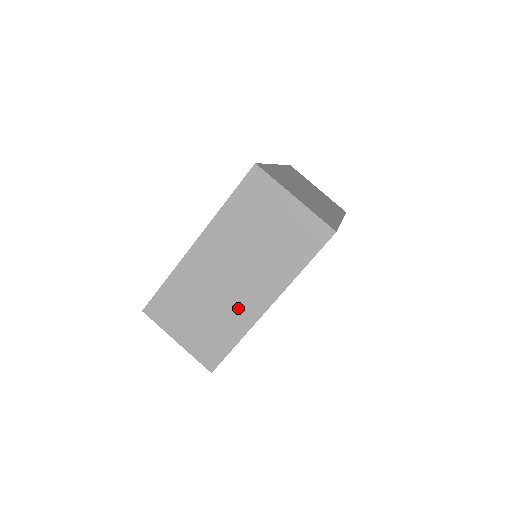
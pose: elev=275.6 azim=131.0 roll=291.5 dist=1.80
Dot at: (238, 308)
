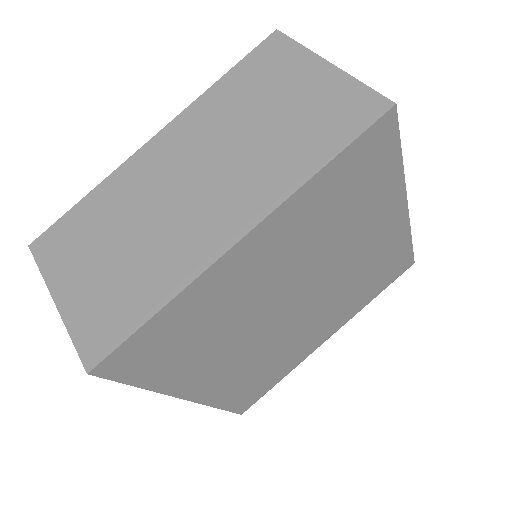
Dot at: (183, 240)
